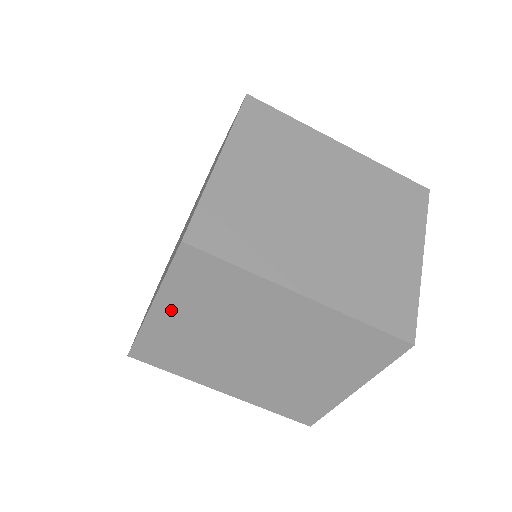
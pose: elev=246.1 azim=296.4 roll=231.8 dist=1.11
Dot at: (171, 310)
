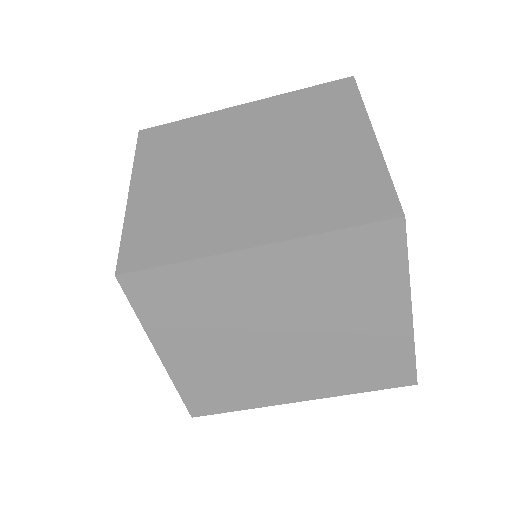
Dot at: (174, 347)
